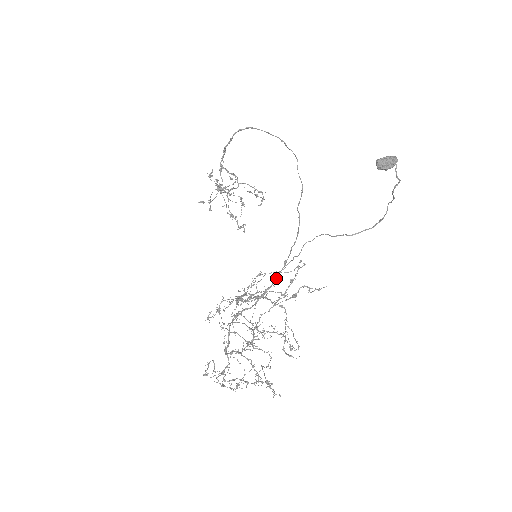
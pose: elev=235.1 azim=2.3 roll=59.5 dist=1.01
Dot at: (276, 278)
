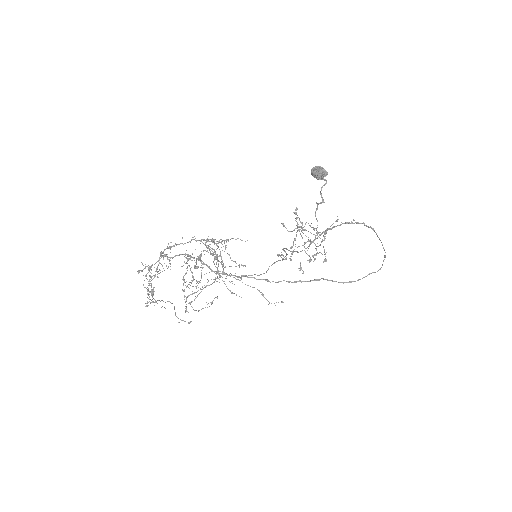
Dot at: (247, 276)
